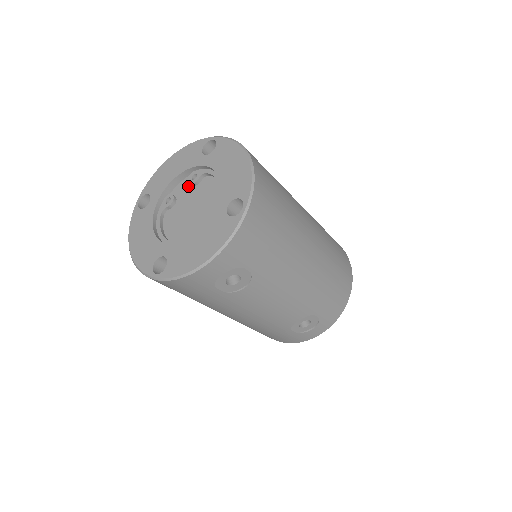
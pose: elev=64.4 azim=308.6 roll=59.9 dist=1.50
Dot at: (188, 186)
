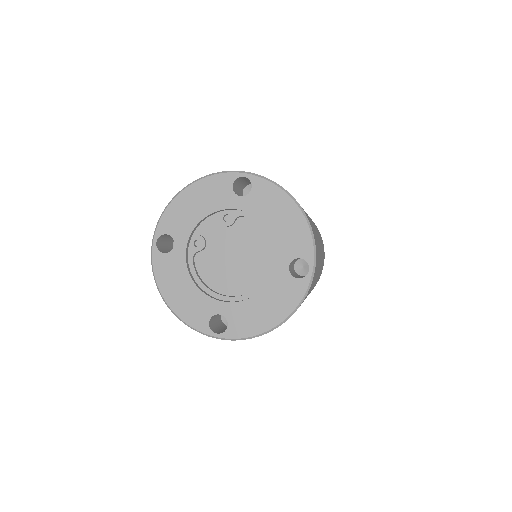
Dot at: (218, 226)
